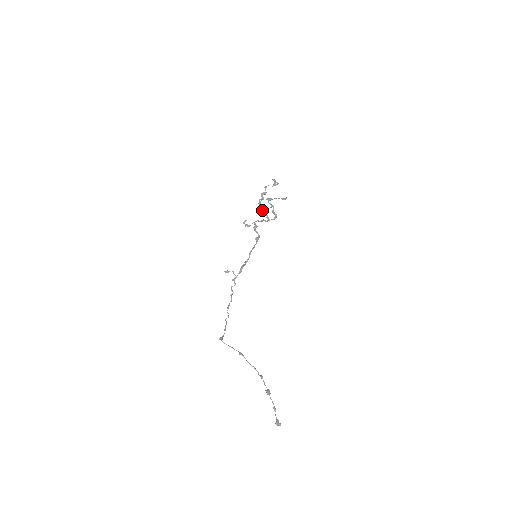
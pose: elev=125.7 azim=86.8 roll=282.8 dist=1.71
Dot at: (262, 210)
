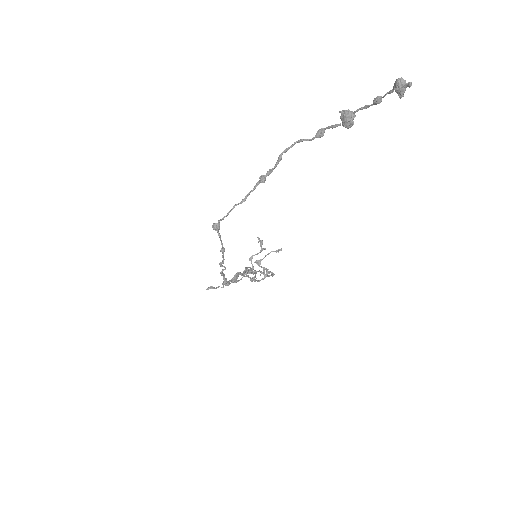
Dot at: occluded
